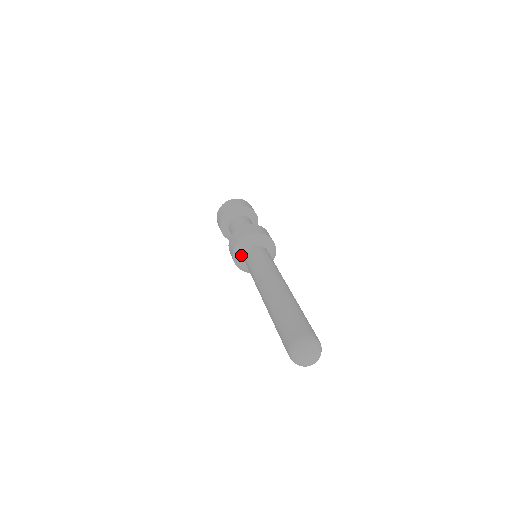
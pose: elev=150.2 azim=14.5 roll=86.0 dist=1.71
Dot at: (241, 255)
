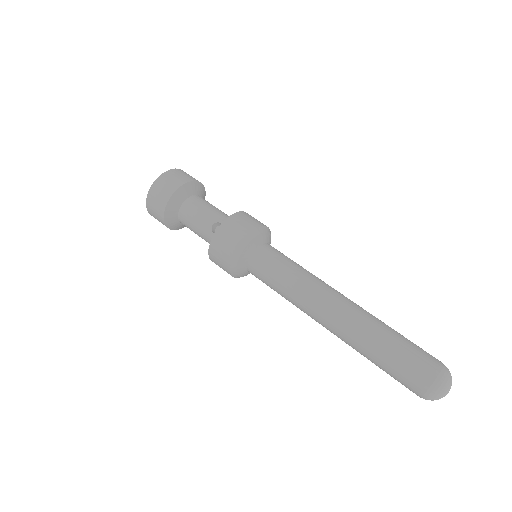
Dot at: (243, 273)
